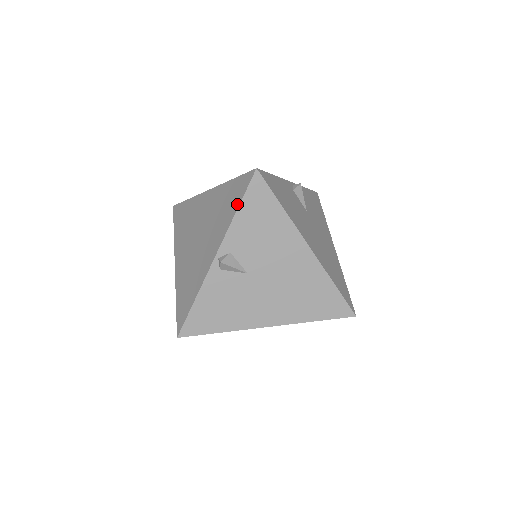
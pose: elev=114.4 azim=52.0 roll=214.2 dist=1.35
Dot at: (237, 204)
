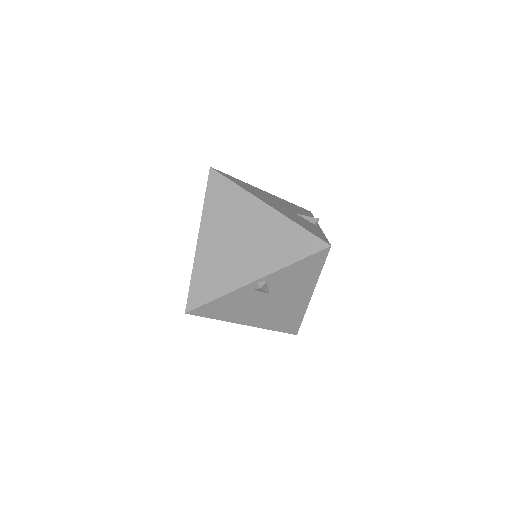
Dot at: occluded
